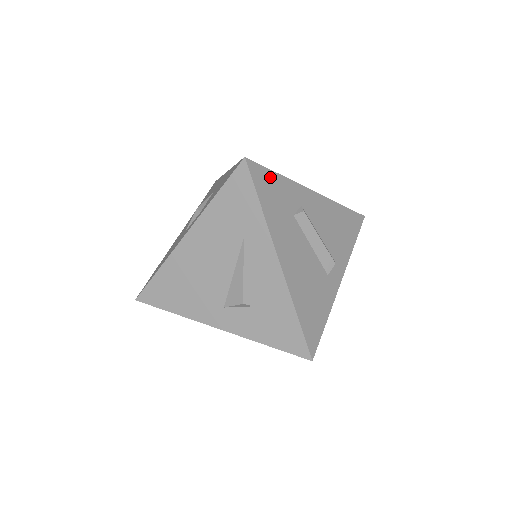
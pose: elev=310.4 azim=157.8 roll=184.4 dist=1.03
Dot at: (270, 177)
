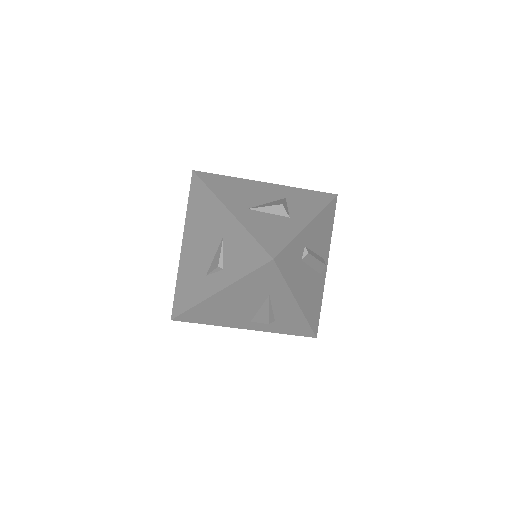
Dot at: (287, 252)
